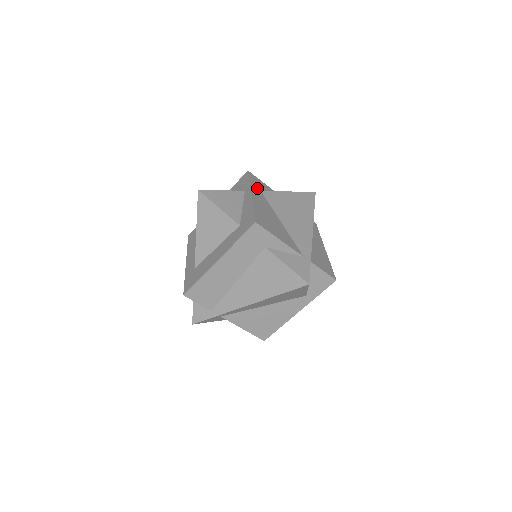
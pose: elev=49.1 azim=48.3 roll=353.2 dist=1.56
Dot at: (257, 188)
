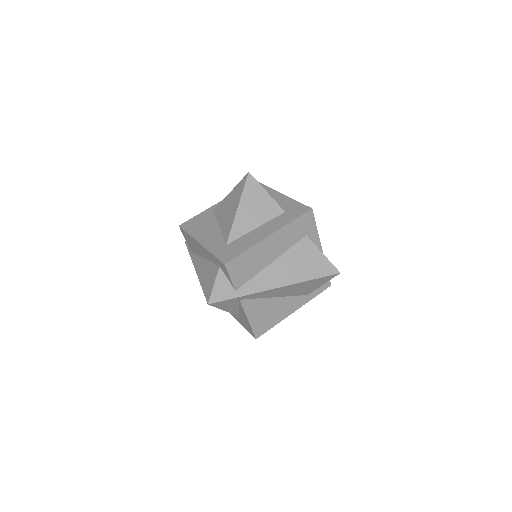
Dot at: occluded
